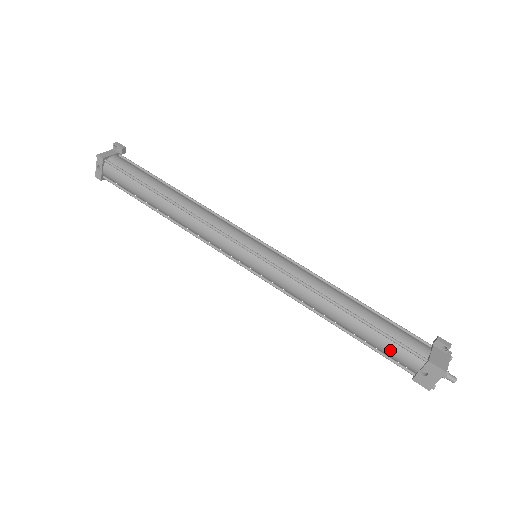
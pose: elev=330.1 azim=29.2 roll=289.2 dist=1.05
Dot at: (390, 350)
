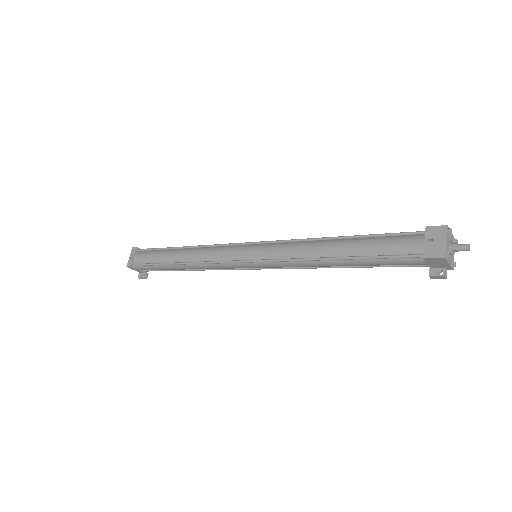
Dot at: (389, 243)
